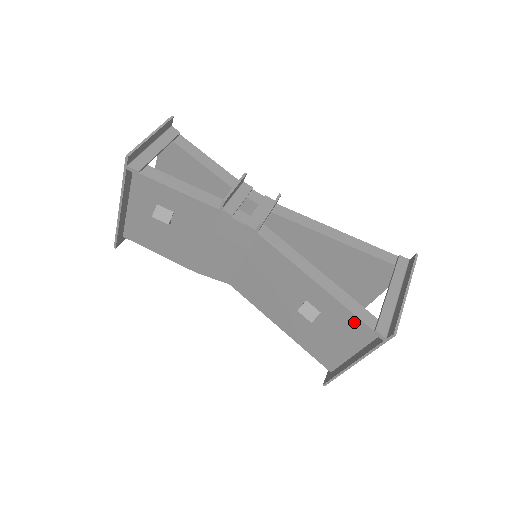
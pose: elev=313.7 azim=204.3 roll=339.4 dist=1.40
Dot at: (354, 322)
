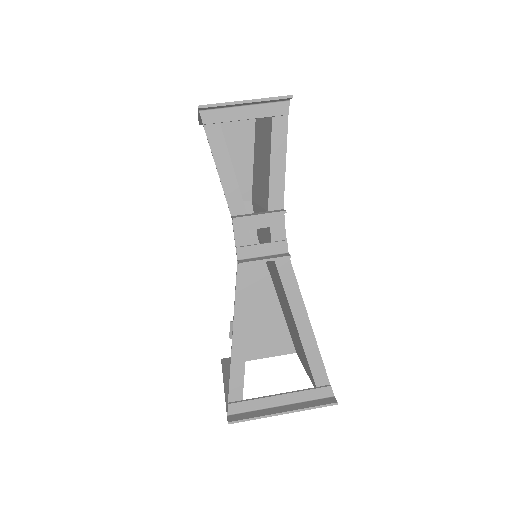
Dot at: occluded
